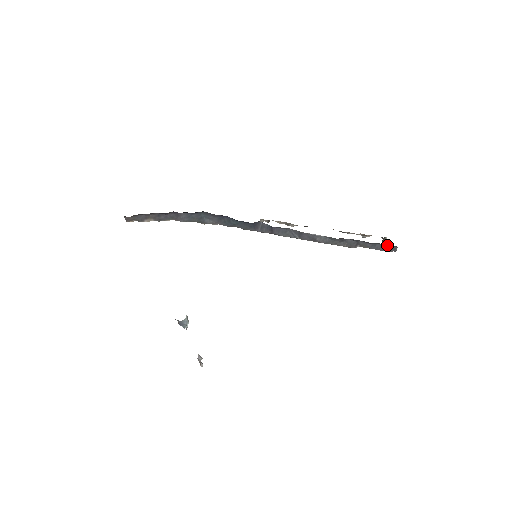
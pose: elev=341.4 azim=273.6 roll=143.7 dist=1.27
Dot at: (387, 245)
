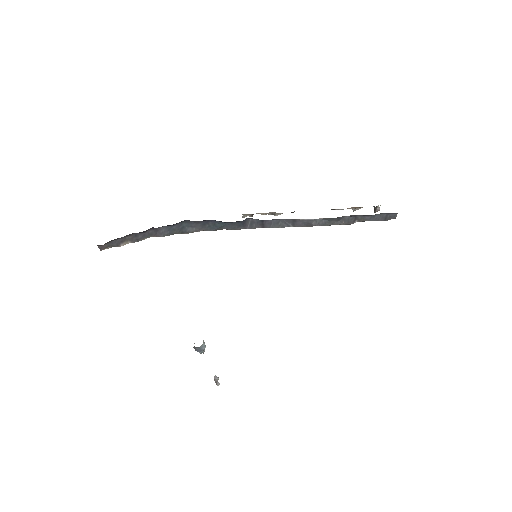
Dot at: (386, 214)
